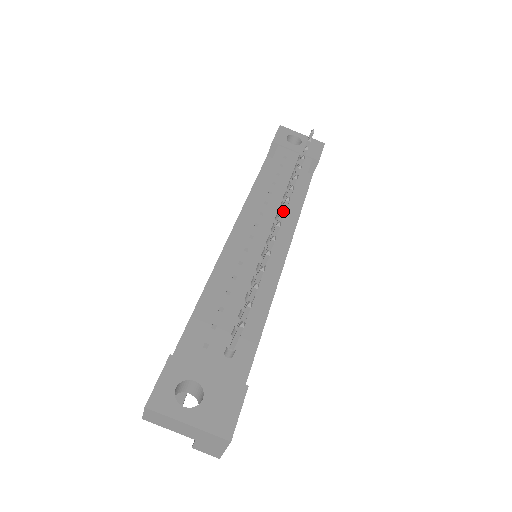
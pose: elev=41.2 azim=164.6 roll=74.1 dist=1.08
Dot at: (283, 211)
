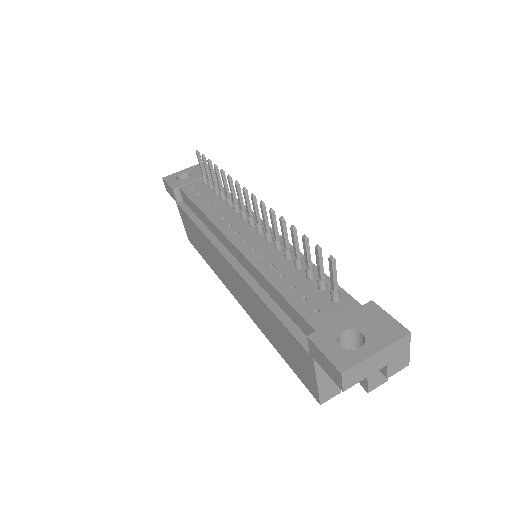
Dot at: (253, 195)
